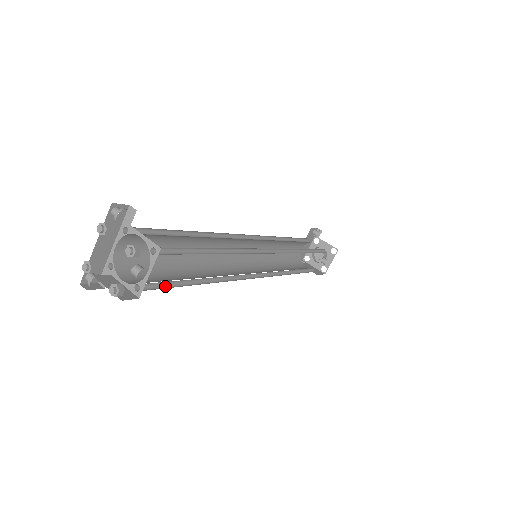
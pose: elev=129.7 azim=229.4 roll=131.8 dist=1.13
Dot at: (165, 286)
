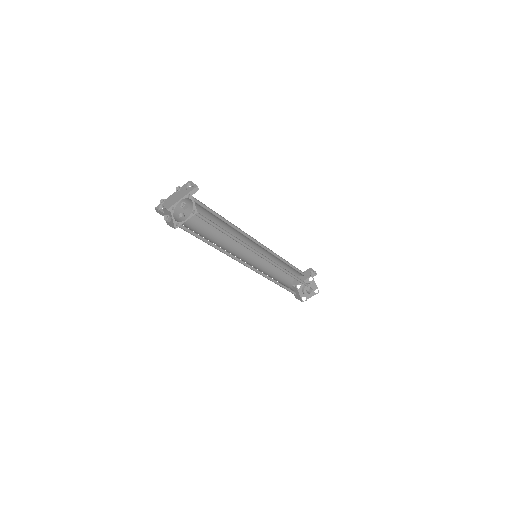
Dot at: (192, 233)
